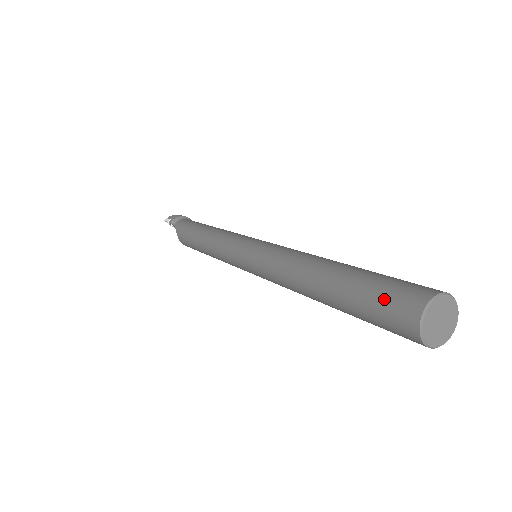
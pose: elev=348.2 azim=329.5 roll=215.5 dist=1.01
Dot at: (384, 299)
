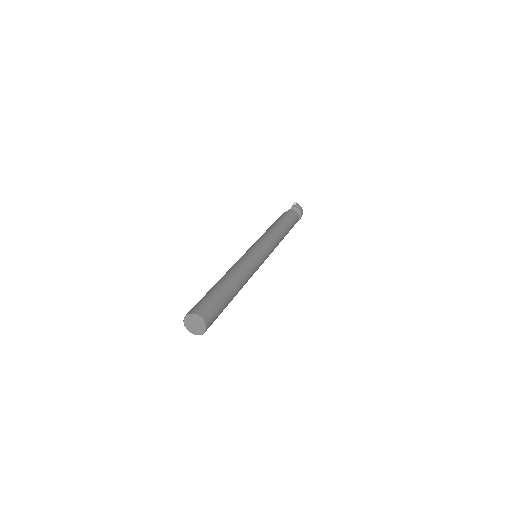
Dot at: (202, 302)
